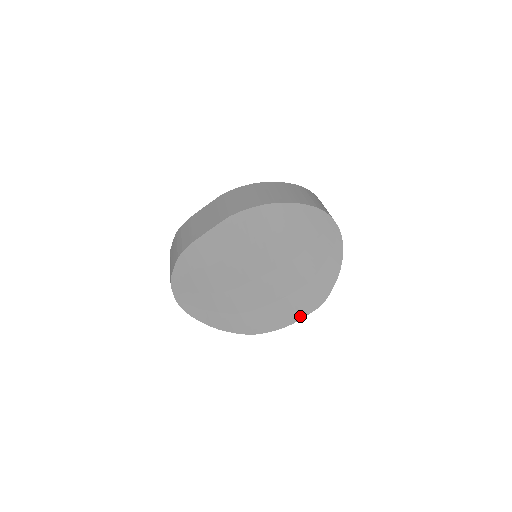
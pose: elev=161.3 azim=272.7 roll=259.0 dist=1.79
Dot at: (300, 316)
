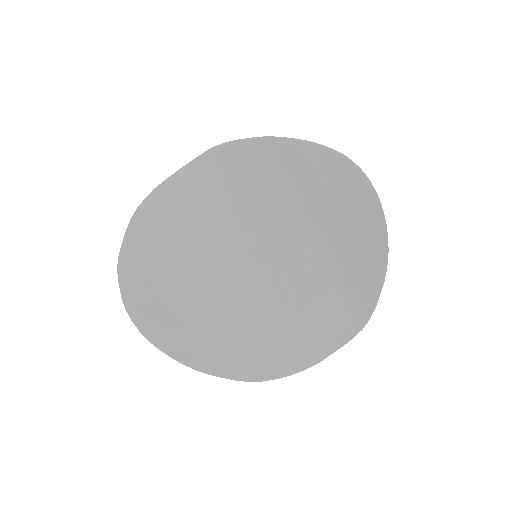
Dot at: (331, 347)
